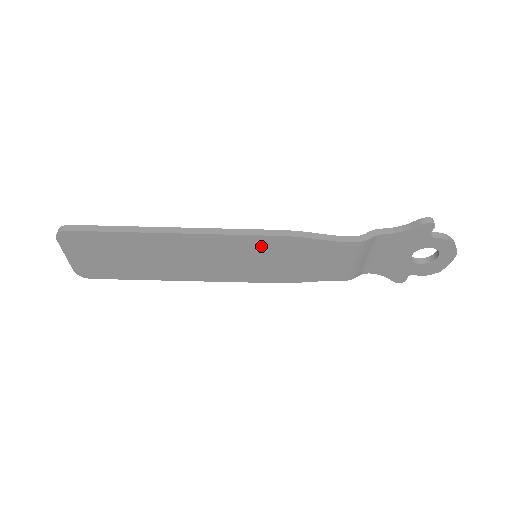
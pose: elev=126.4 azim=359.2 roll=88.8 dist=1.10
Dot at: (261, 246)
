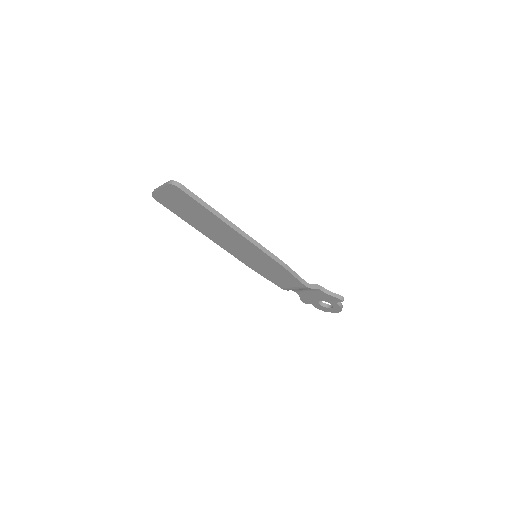
Dot at: (265, 259)
